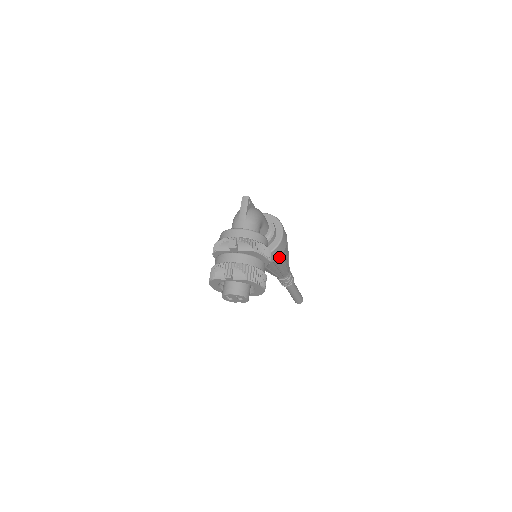
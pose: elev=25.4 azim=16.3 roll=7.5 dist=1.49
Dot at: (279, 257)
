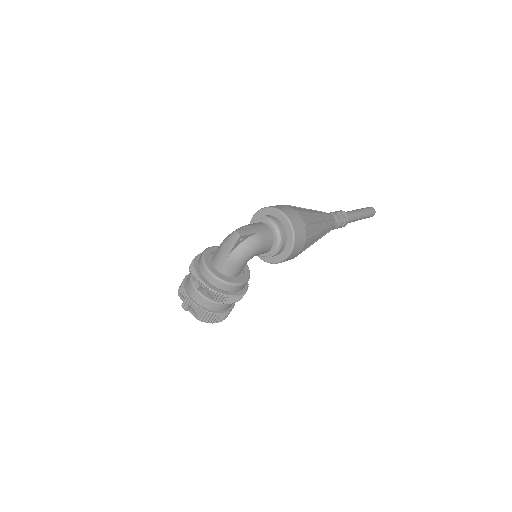
Dot at: occluded
